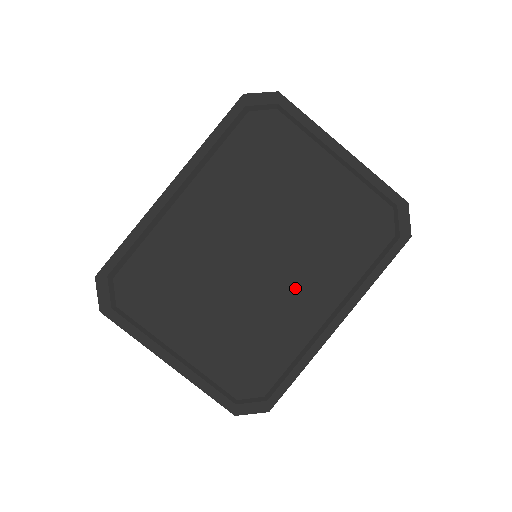
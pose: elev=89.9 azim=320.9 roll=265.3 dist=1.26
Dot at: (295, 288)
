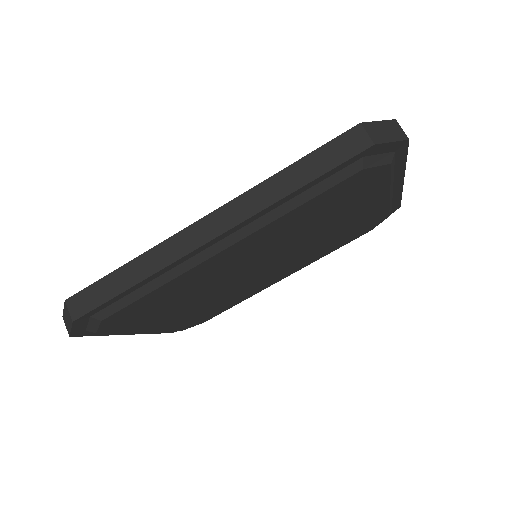
Dot at: (275, 273)
